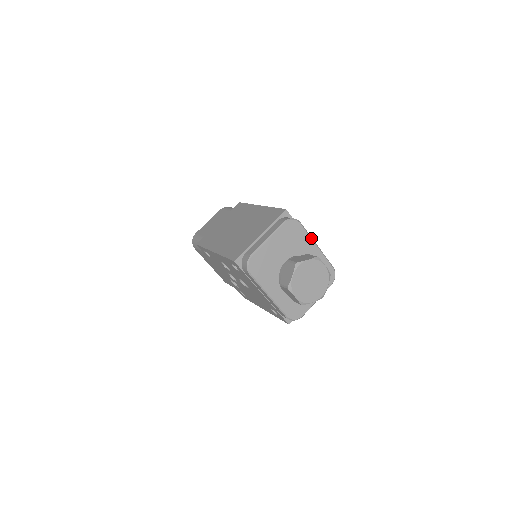
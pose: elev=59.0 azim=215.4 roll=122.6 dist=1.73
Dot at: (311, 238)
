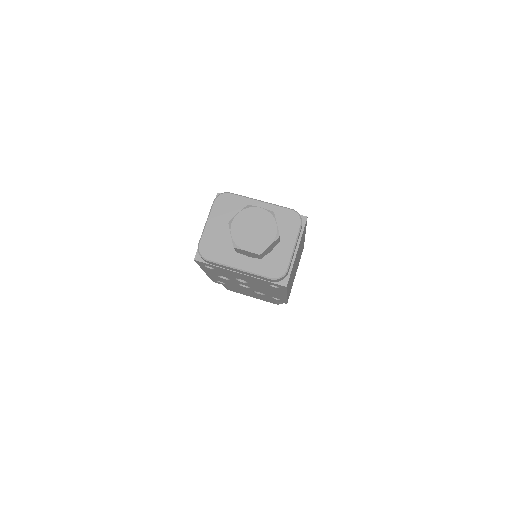
Dot at: (249, 198)
